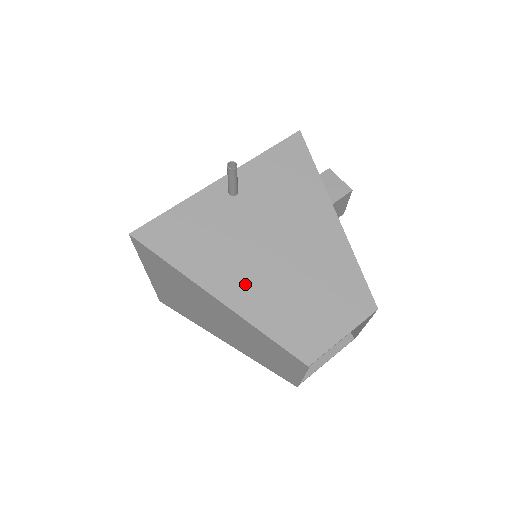
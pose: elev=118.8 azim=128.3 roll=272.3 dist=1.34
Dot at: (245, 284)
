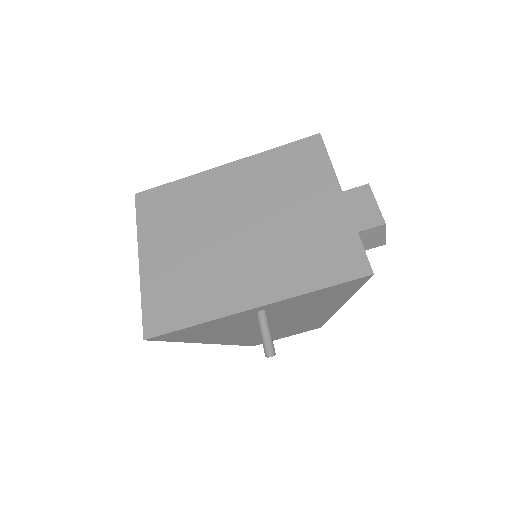
Dot at: (235, 337)
